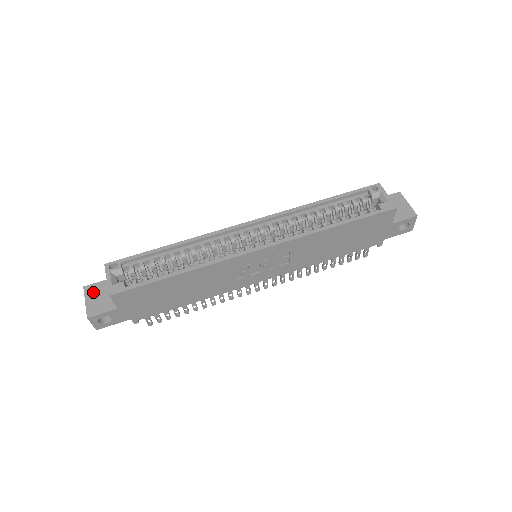
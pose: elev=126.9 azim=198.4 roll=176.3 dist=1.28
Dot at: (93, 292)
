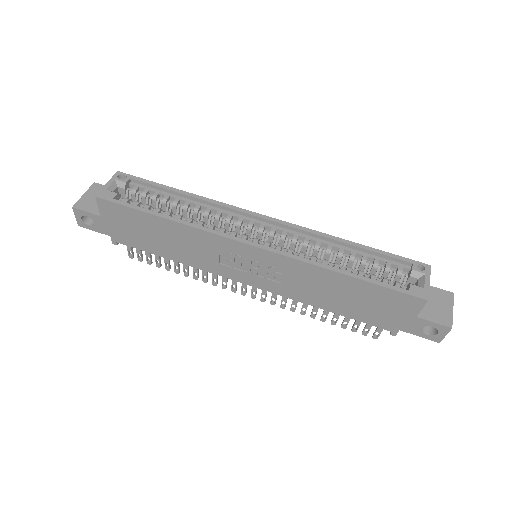
Dot at: (96, 191)
